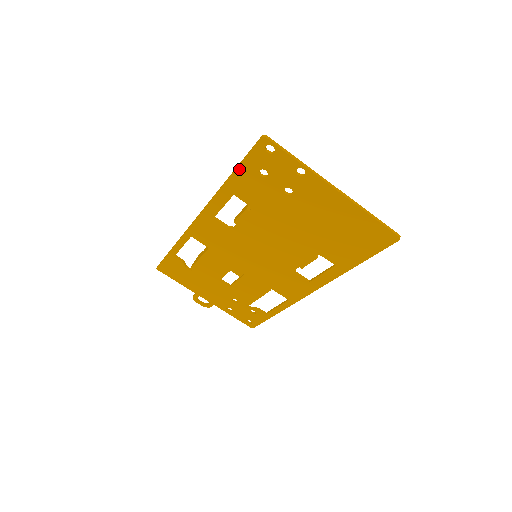
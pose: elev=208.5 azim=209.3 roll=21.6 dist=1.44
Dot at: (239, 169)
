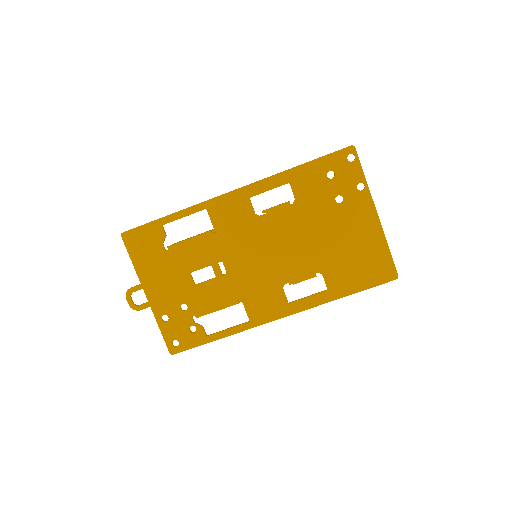
Dot at: (313, 162)
